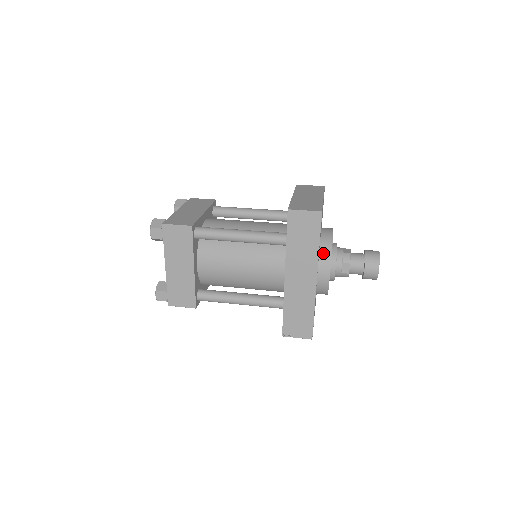
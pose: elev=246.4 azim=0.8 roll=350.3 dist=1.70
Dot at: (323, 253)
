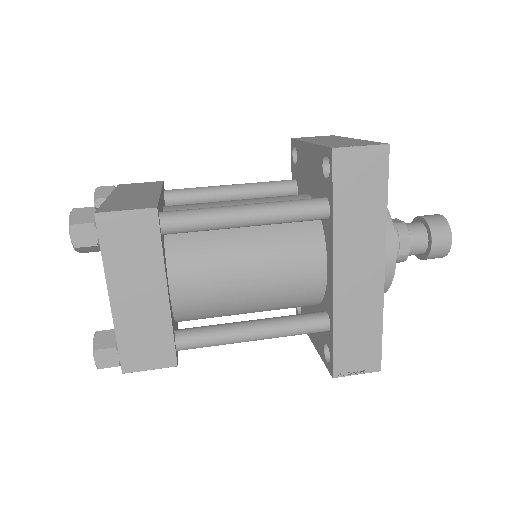
Dot at: occluded
